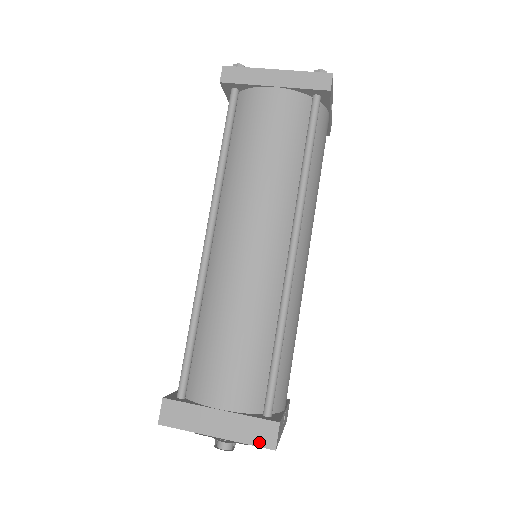
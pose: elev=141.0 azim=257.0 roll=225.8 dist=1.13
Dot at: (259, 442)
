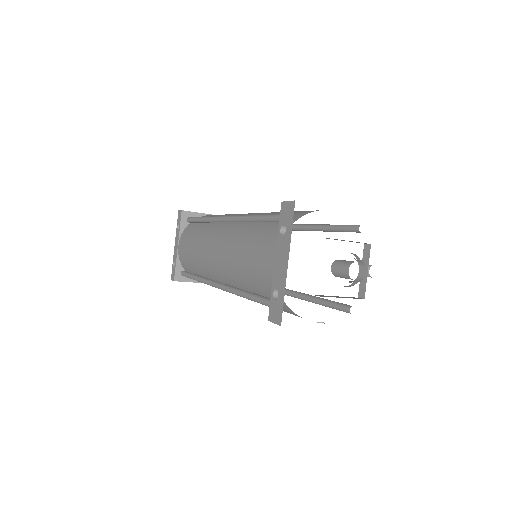
Dot at: occluded
